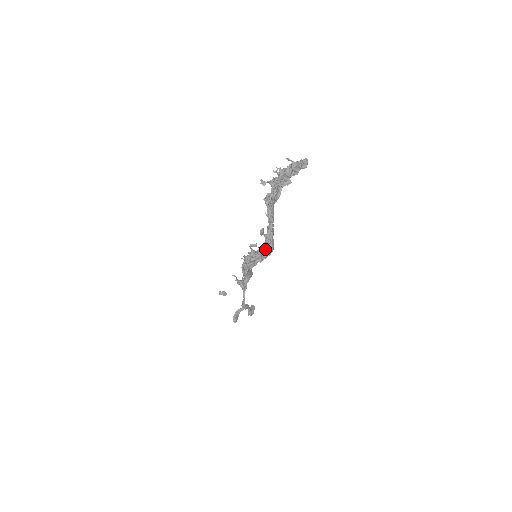
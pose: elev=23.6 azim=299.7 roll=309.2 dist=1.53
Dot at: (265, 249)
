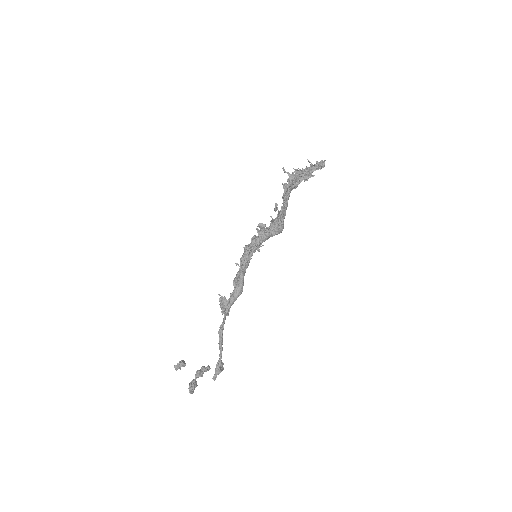
Dot at: (277, 220)
